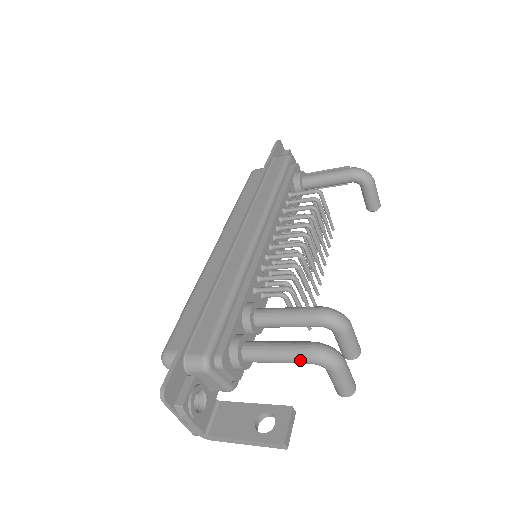
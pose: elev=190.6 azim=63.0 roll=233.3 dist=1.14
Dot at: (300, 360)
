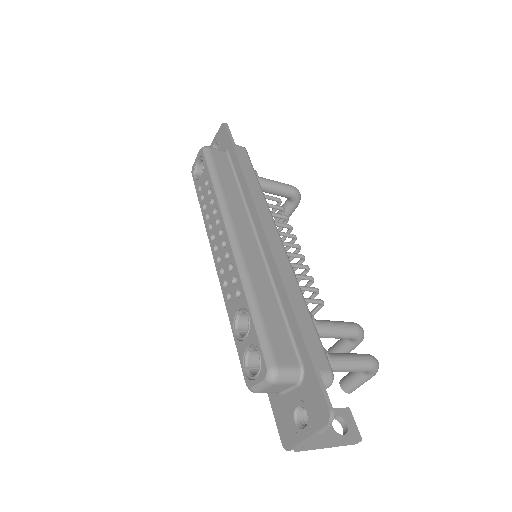
Dot at: (365, 370)
